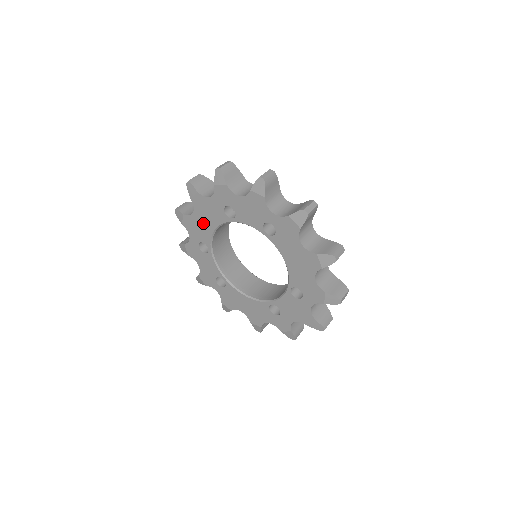
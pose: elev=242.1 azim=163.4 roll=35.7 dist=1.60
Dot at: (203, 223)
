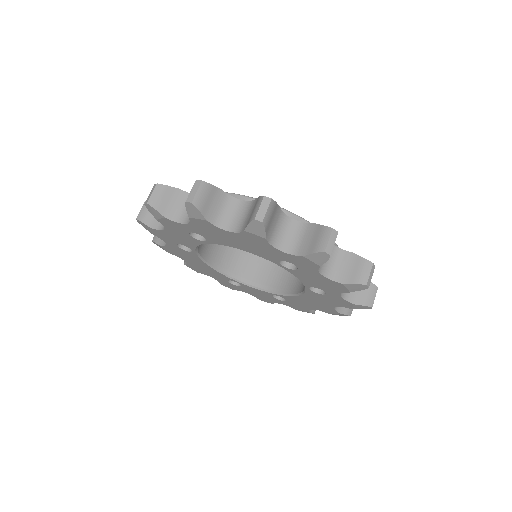
Dot at: (231, 240)
